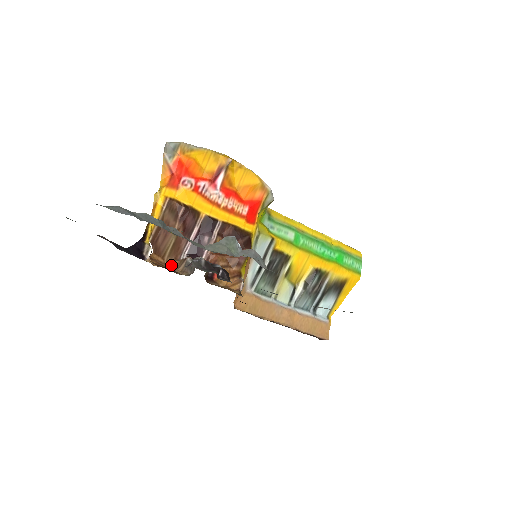
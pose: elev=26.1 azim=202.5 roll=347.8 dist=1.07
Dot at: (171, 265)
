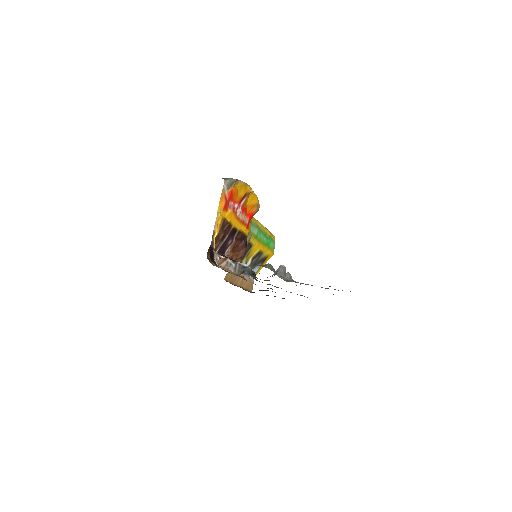
Dot at: occluded
